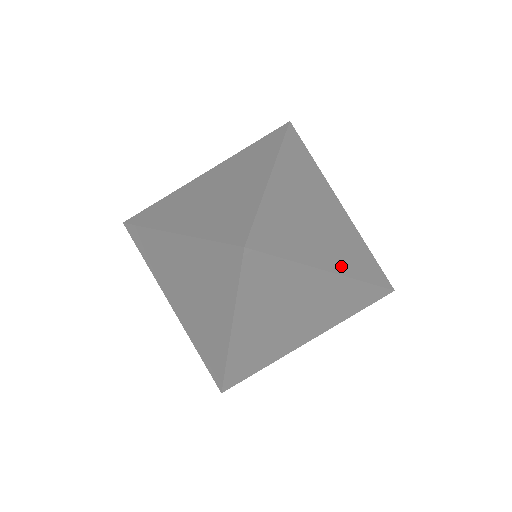
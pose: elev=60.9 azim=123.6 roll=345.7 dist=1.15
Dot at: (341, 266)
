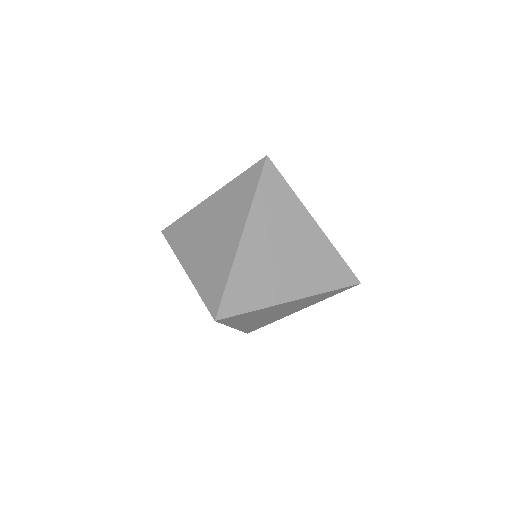
Dot at: (304, 290)
